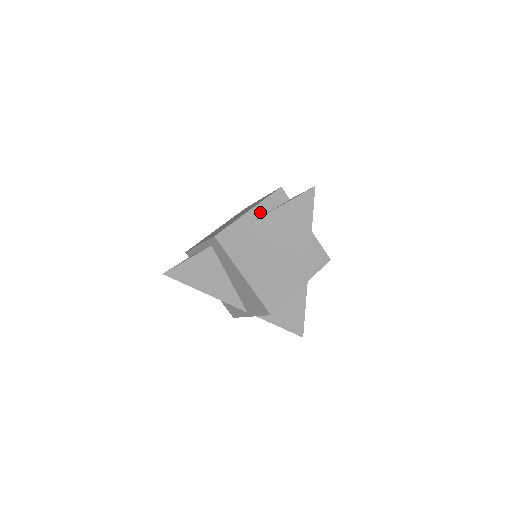
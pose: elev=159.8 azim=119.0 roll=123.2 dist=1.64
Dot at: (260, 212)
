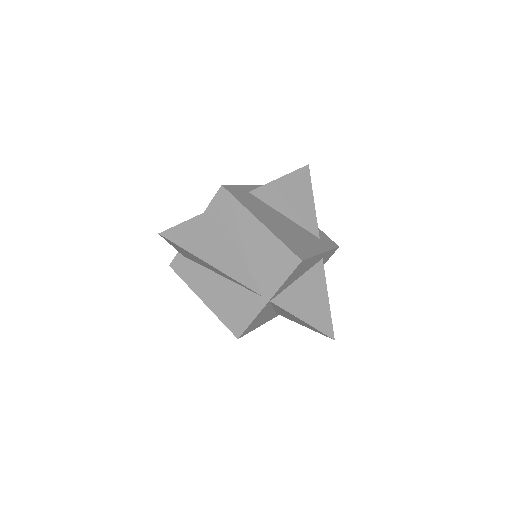
Dot at: occluded
